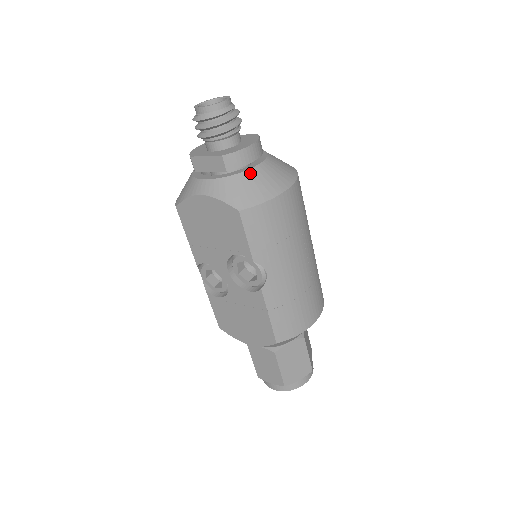
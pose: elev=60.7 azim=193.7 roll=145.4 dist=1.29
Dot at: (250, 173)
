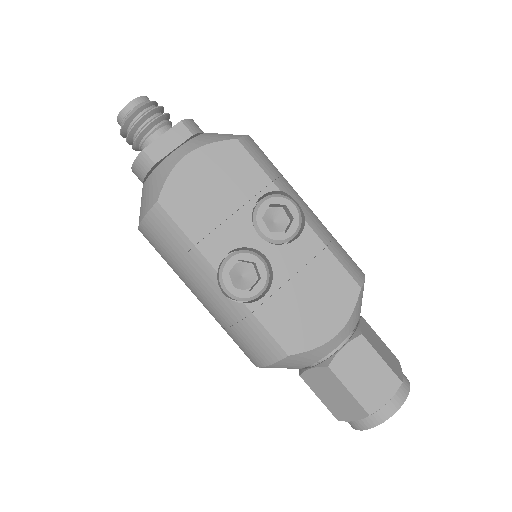
Dot at: occluded
